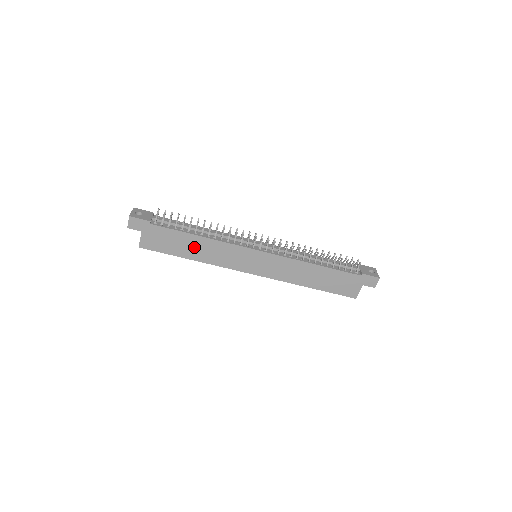
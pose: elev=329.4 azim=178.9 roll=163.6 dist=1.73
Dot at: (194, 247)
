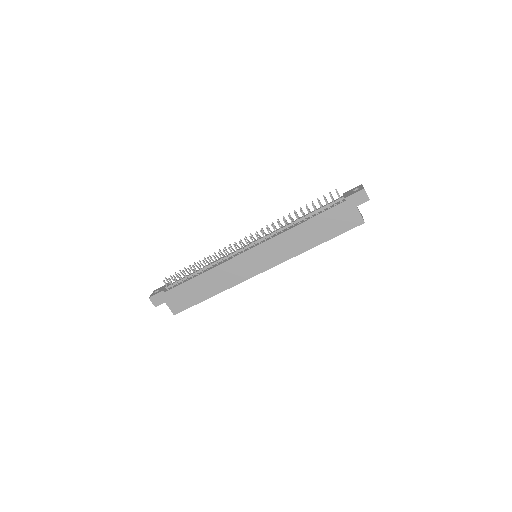
Dot at: (205, 285)
